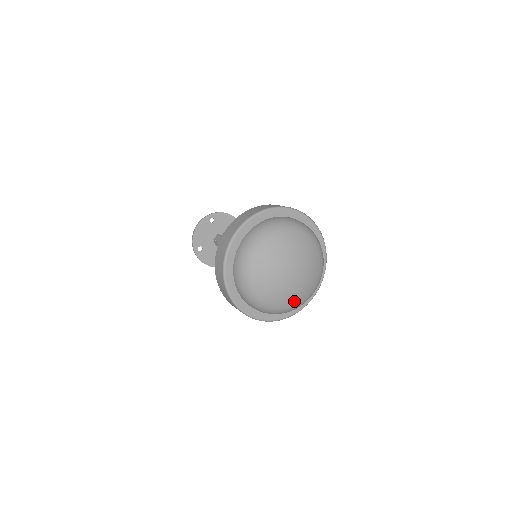
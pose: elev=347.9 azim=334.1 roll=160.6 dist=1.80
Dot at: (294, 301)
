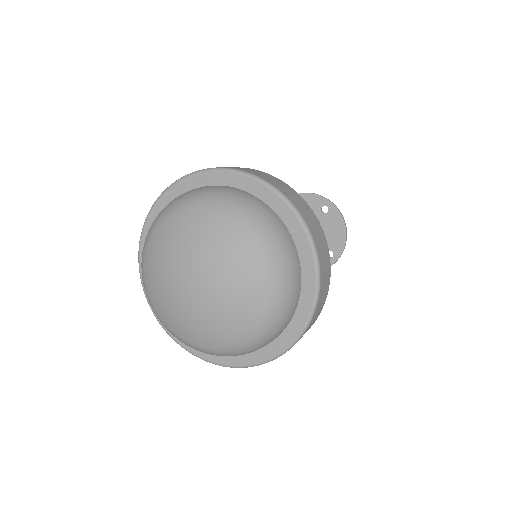
Dot at: (237, 328)
